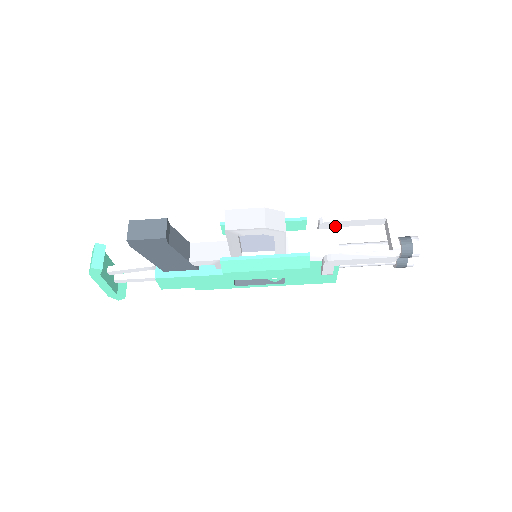
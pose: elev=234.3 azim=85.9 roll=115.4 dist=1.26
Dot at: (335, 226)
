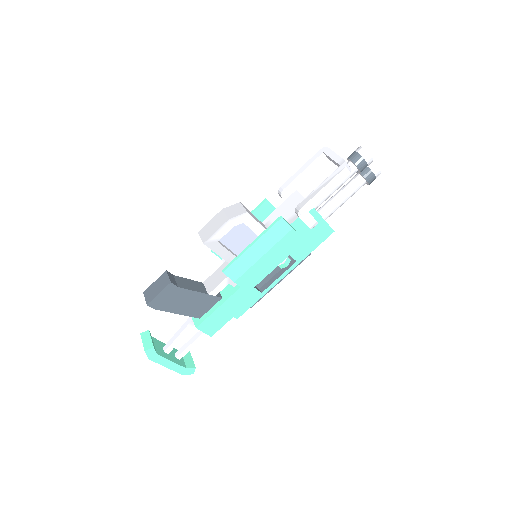
Dot at: (293, 189)
